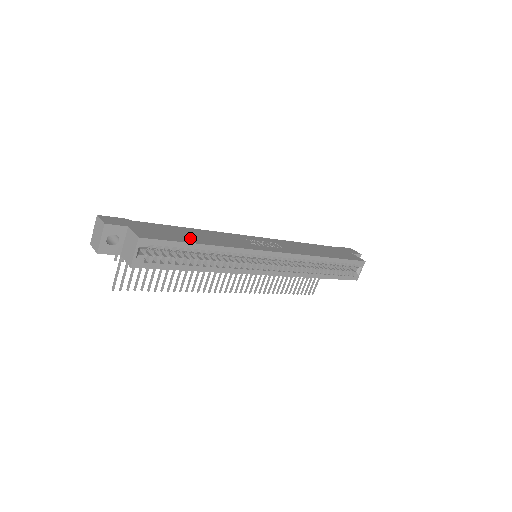
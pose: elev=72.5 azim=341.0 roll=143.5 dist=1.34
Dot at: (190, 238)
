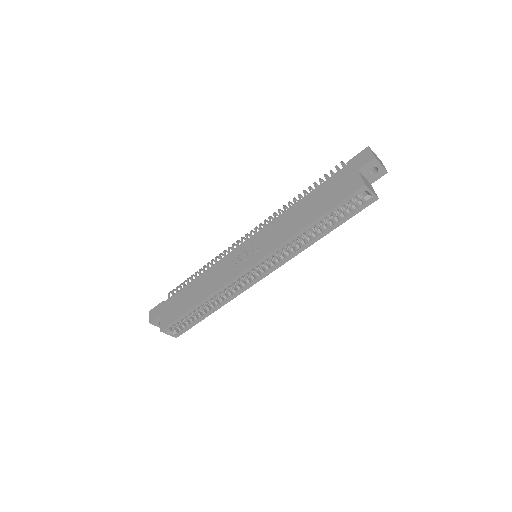
Dot at: (189, 302)
